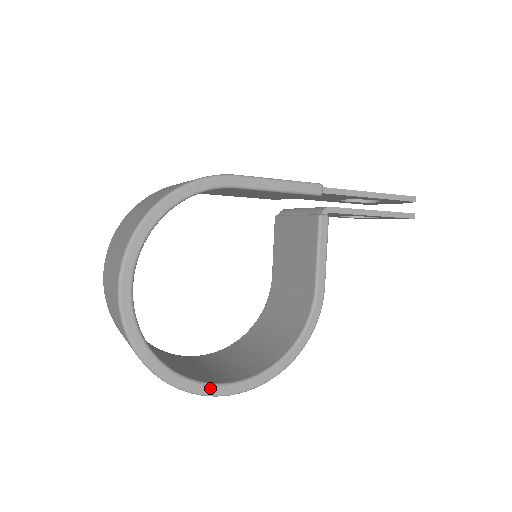
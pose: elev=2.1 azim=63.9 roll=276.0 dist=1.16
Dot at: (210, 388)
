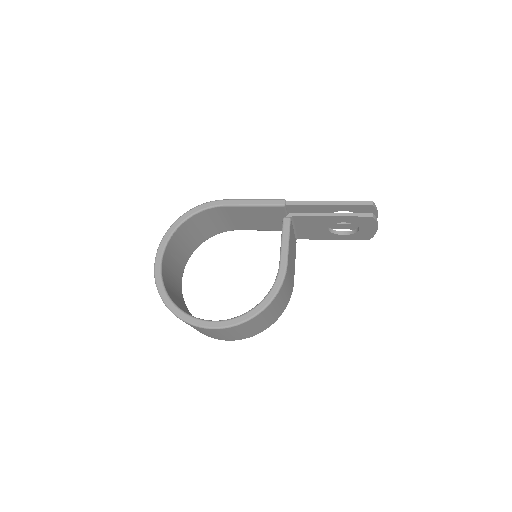
Dot at: (199, 321)
